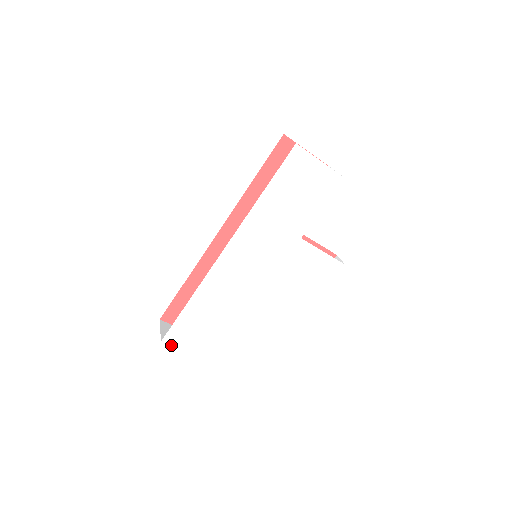
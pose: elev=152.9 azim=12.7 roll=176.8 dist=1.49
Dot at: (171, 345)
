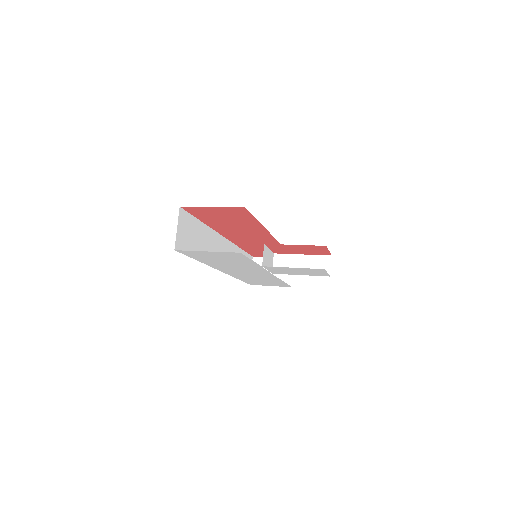
Dot at: occluded
